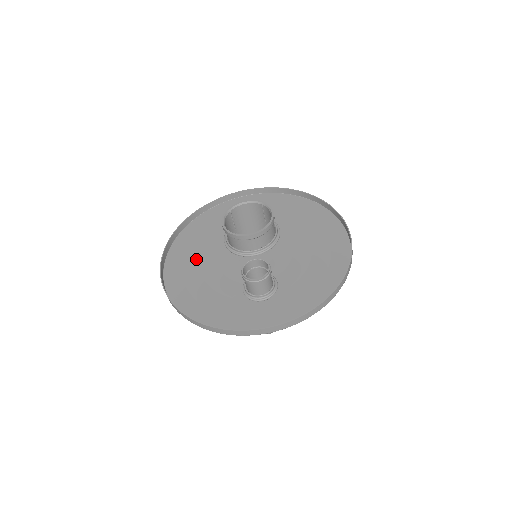
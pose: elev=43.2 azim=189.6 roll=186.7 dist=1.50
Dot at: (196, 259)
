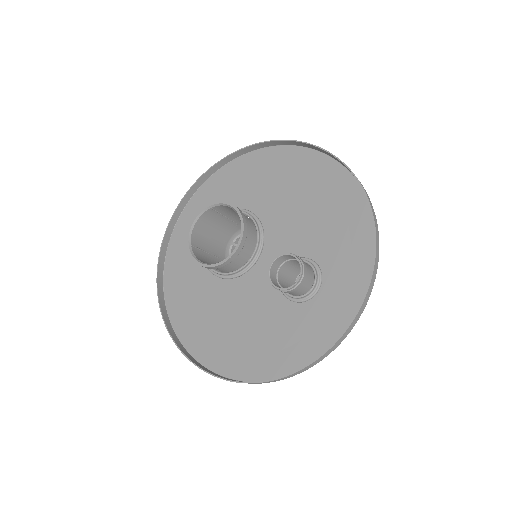
Dot at: (212, 319)
